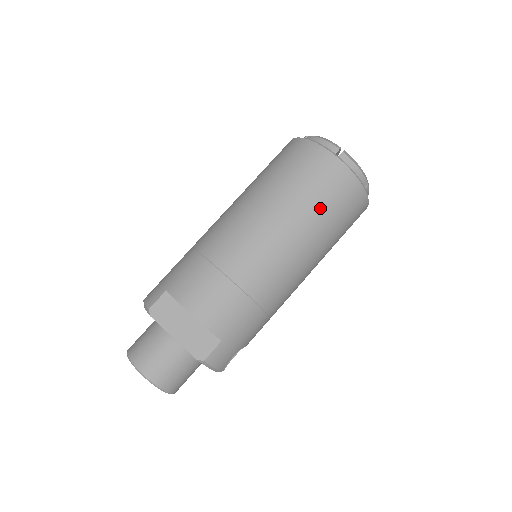
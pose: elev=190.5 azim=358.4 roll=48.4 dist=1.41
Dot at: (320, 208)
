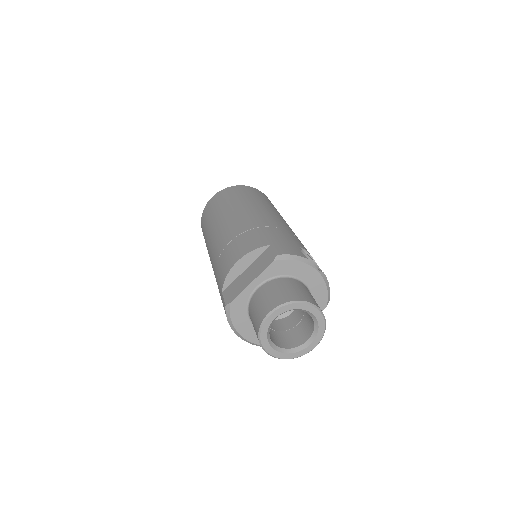
Dot at: (231, 200)
